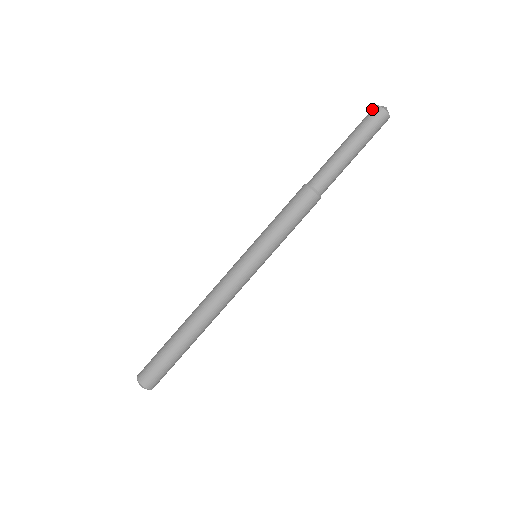
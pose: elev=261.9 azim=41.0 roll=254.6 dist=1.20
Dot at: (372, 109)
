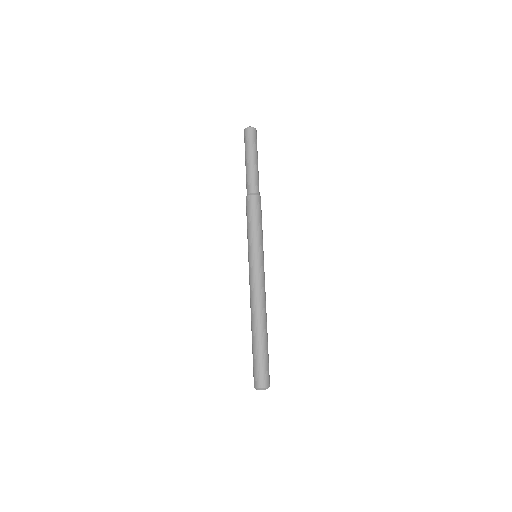
Dot at: occluded
